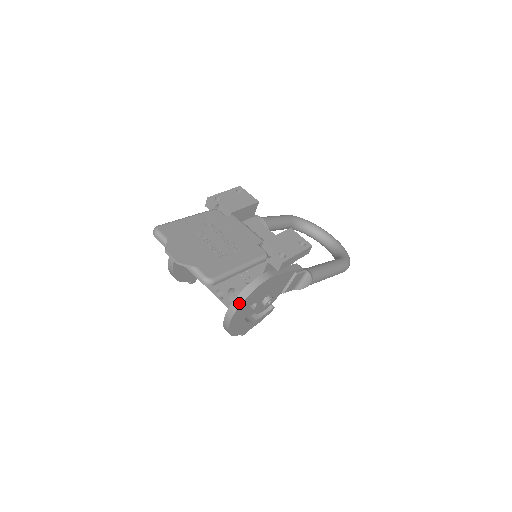
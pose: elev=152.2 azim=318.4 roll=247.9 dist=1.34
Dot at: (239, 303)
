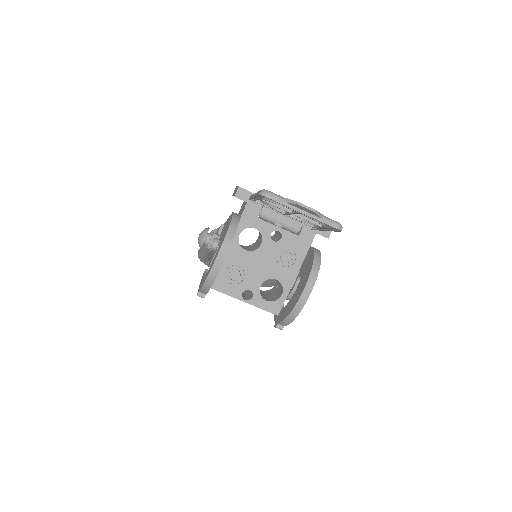
Dot at: (317, 270)
